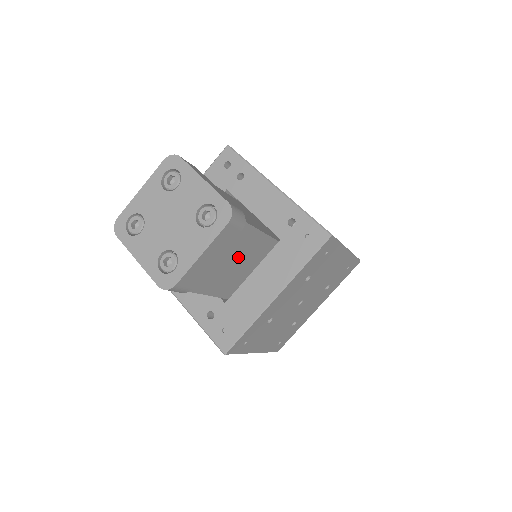
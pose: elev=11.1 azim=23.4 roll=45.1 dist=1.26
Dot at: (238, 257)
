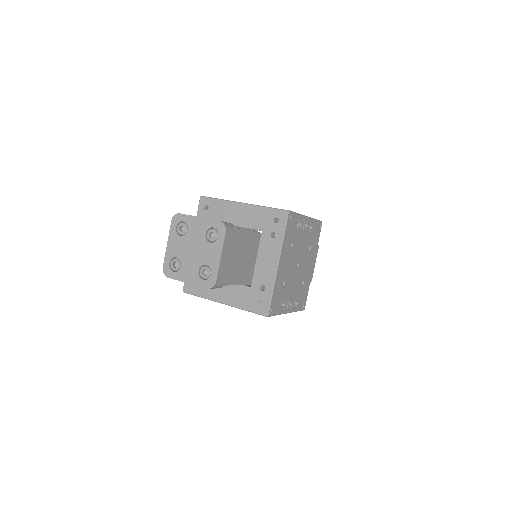
Dot at: occluded
